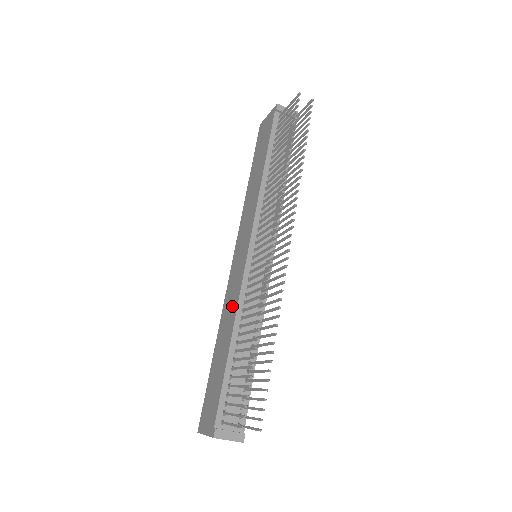
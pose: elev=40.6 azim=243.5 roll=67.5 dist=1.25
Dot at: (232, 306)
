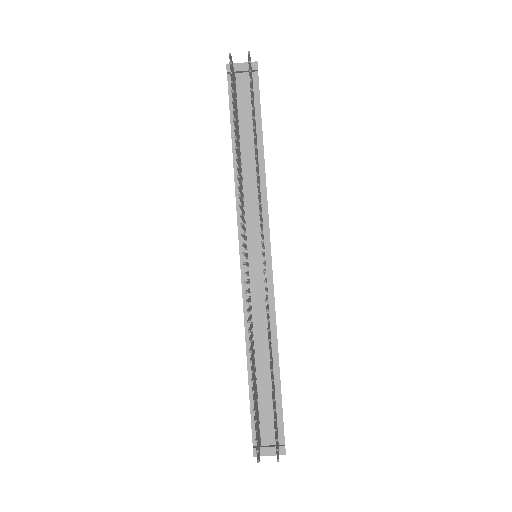
Dot at: occluded
